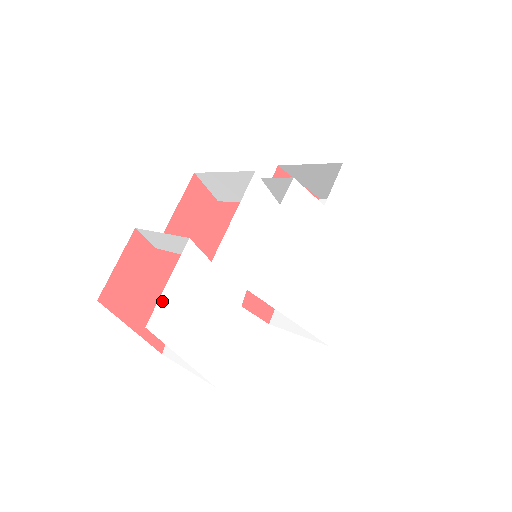
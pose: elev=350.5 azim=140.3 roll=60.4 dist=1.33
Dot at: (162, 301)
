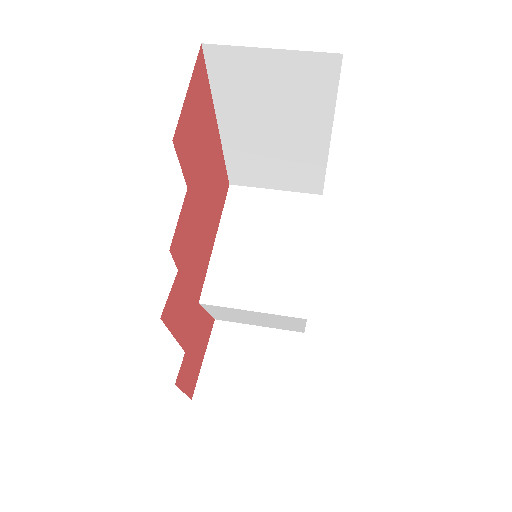
Dot at: occluded
